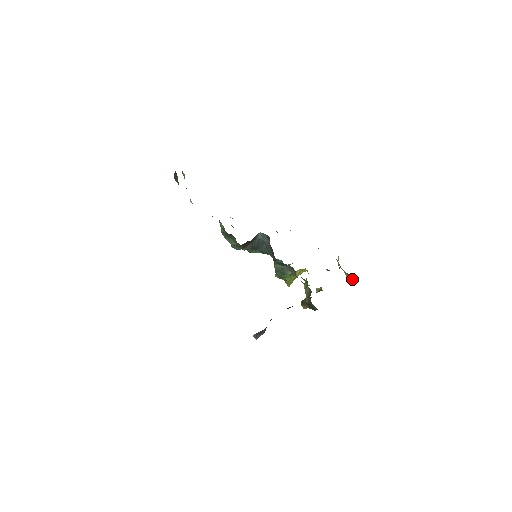
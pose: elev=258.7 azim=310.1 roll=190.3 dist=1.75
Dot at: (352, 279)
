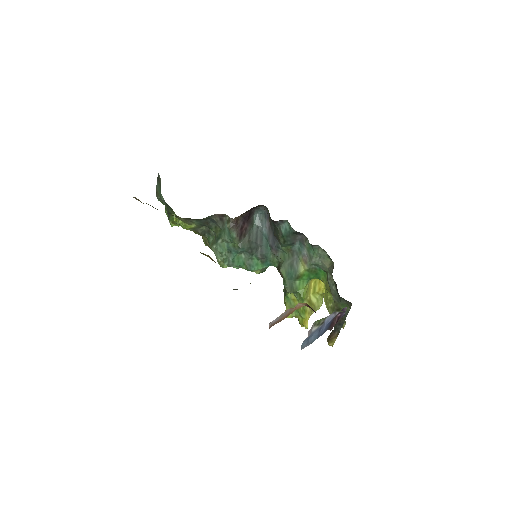
Dot at: occluded
